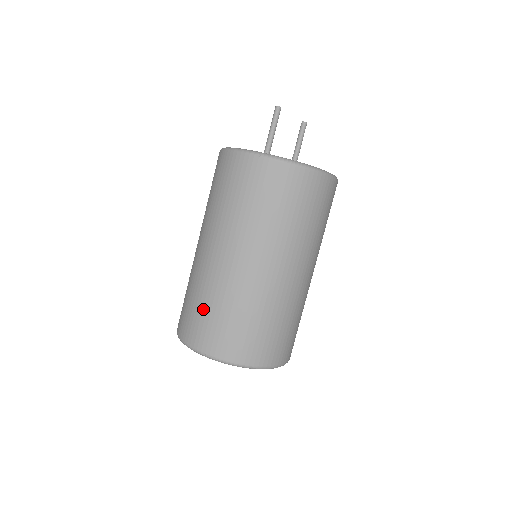
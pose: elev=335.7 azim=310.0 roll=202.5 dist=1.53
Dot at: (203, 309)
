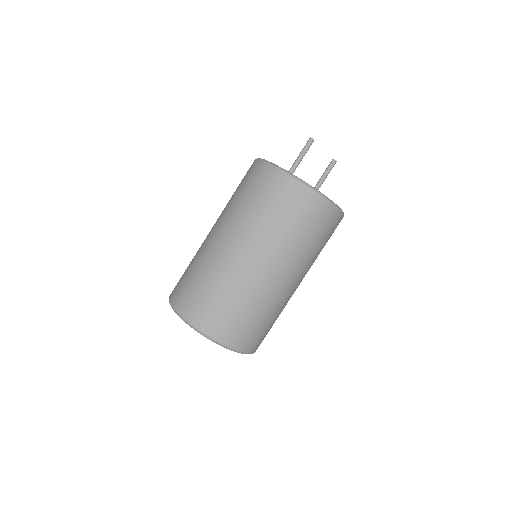
Dot at: (194, 279)
